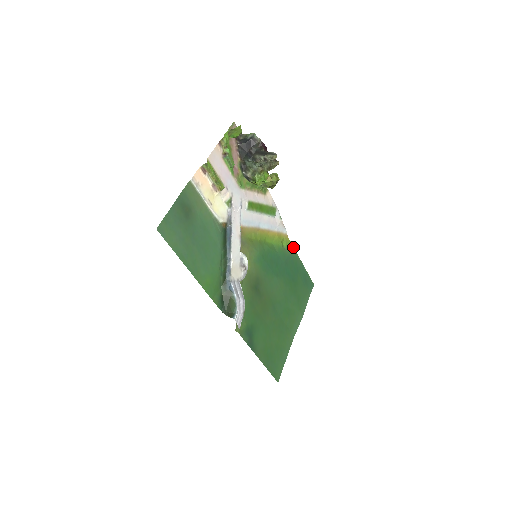
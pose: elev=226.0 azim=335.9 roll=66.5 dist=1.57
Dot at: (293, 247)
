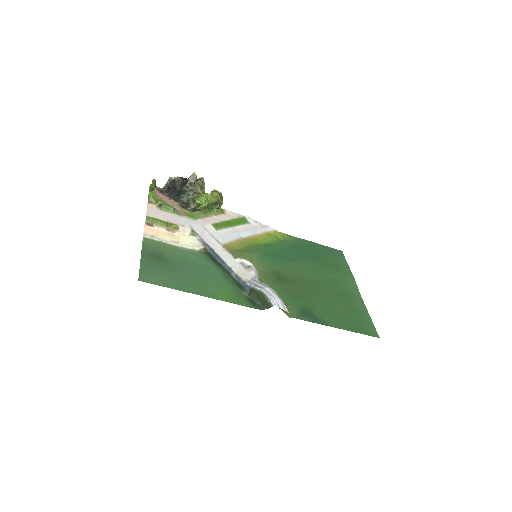
Dot at: (291, 236)
